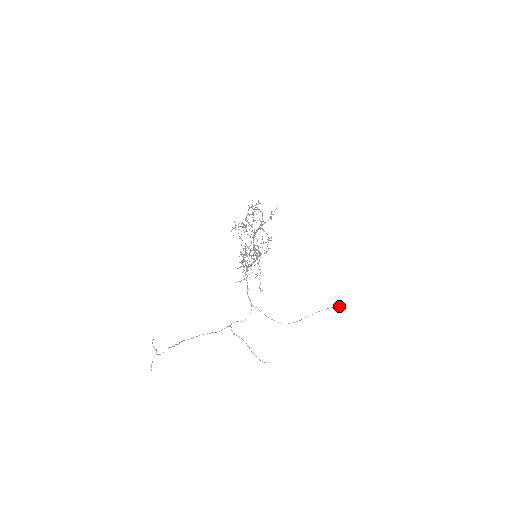
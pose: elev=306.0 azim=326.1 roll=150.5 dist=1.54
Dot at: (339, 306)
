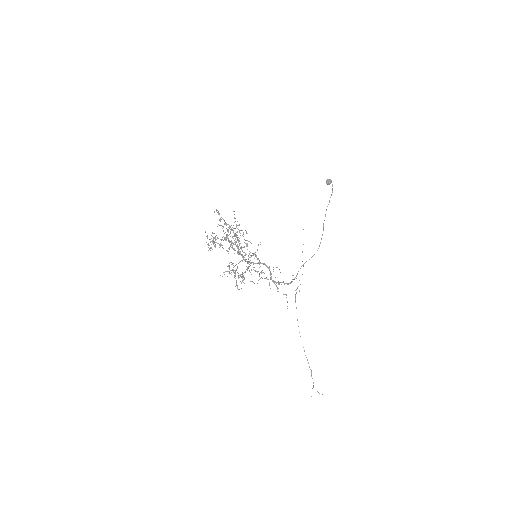
Dot at: occluded
